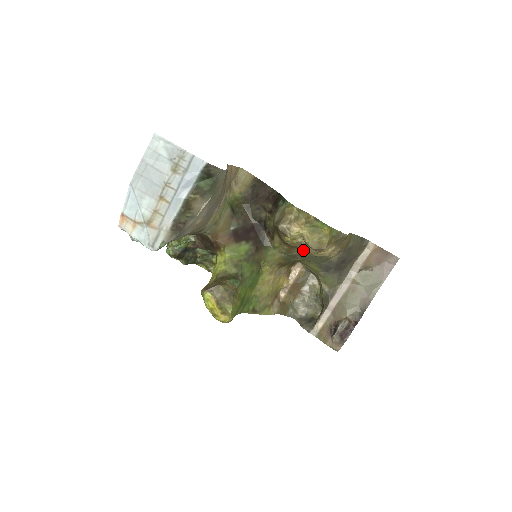
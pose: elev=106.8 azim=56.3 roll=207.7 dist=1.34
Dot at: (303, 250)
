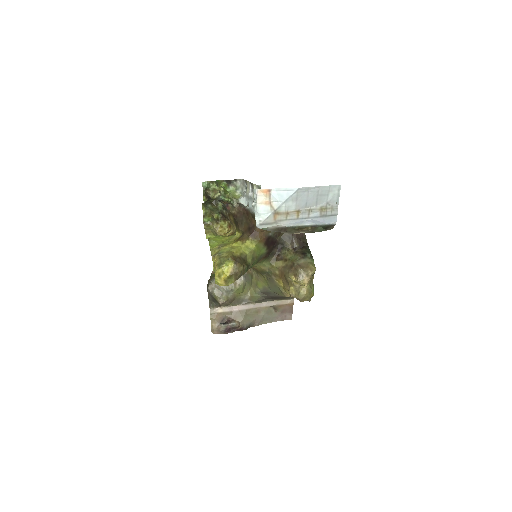
Dot at: (286, 286)
